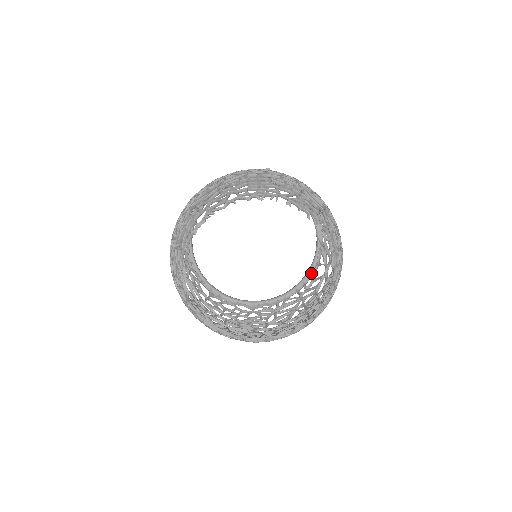
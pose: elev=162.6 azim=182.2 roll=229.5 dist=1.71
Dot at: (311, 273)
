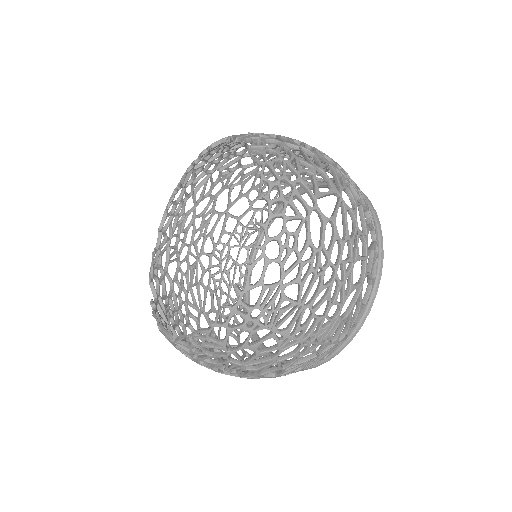
Dot at: (363, 301)
